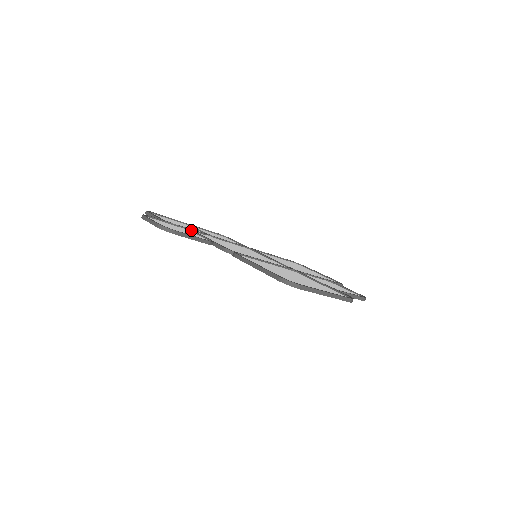
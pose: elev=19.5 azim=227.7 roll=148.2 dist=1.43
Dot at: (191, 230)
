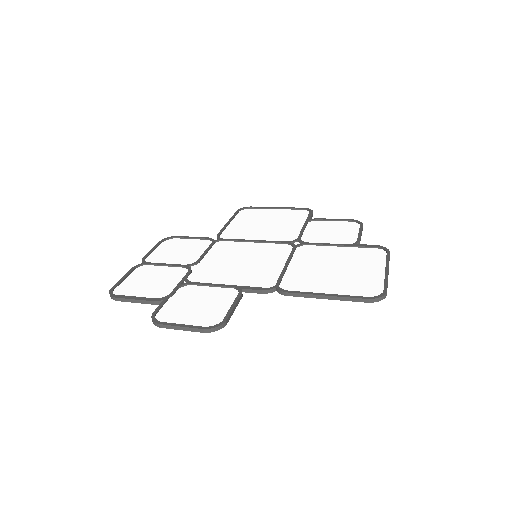
Dot at: (188, 284)
